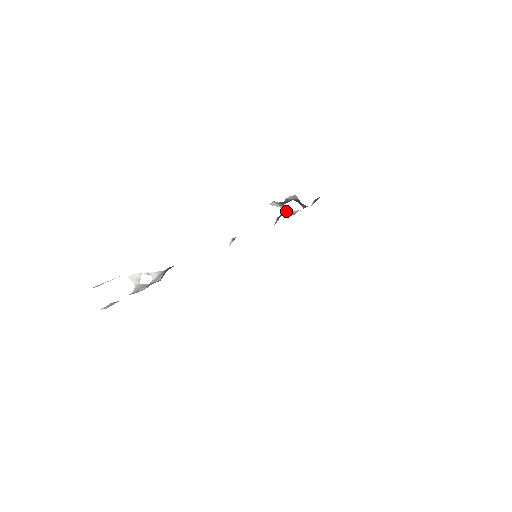
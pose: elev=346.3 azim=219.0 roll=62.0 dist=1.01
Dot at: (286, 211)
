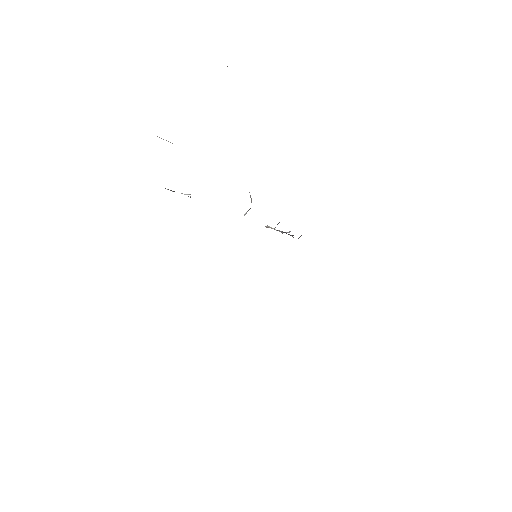
Dot at: (279, 231)
